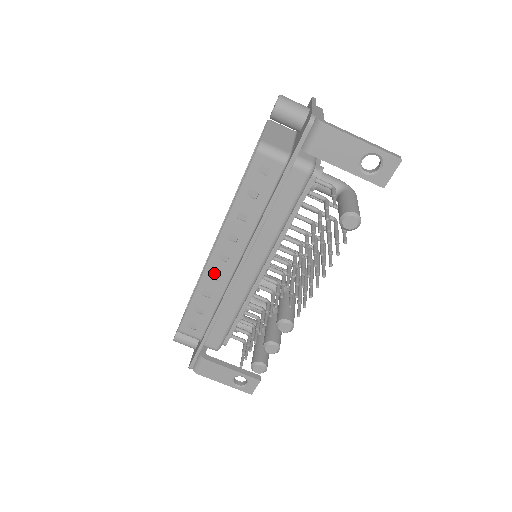
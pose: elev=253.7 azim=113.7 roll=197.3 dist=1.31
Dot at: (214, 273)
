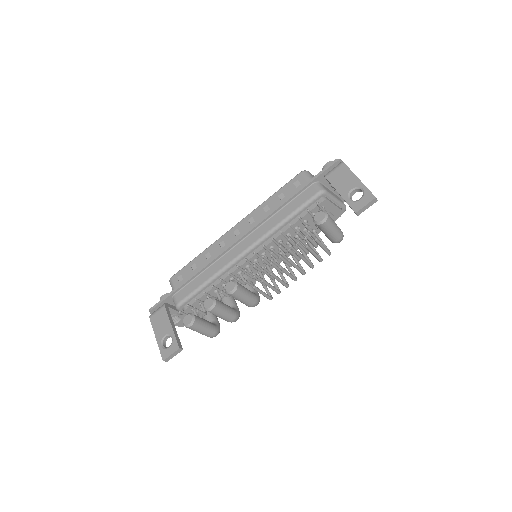
Dot at: (224, 242)
